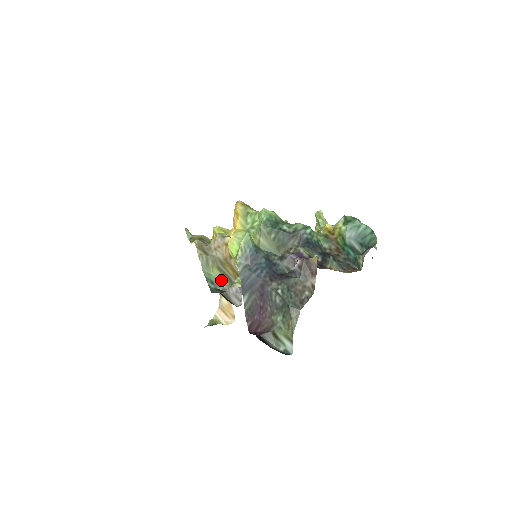
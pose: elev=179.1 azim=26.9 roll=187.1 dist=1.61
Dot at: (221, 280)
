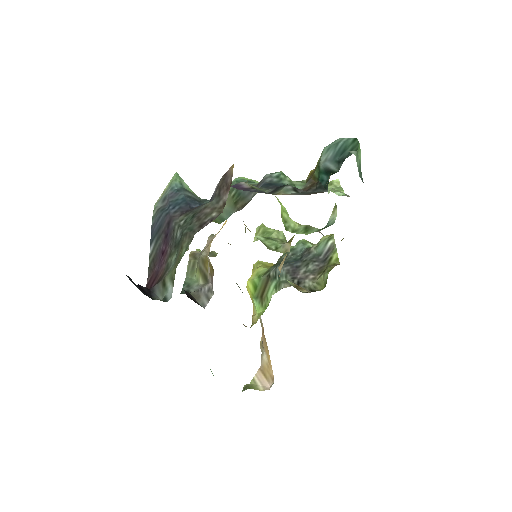
Dot at: (199, 282)
